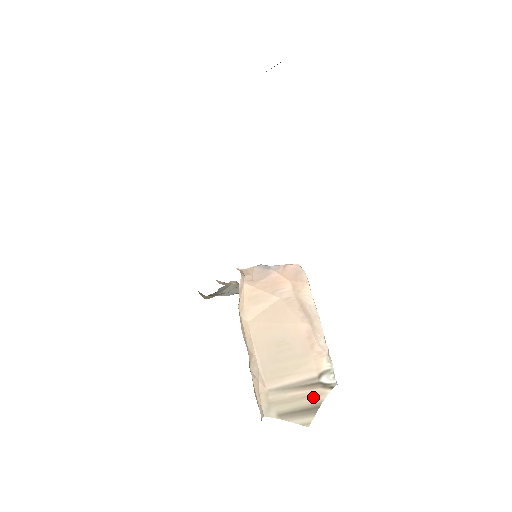
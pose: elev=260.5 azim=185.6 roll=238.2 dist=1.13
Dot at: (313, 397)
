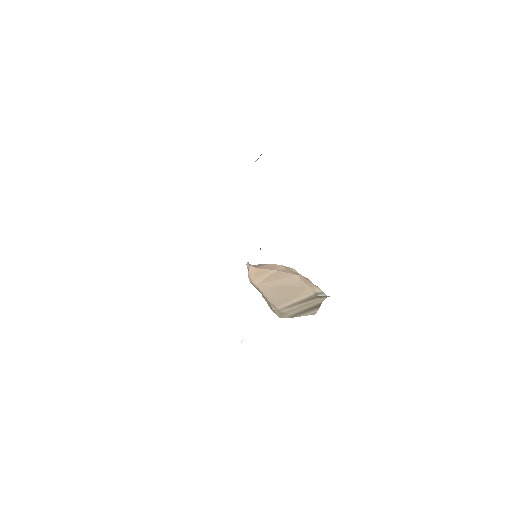
Dot at: (314, 302)
